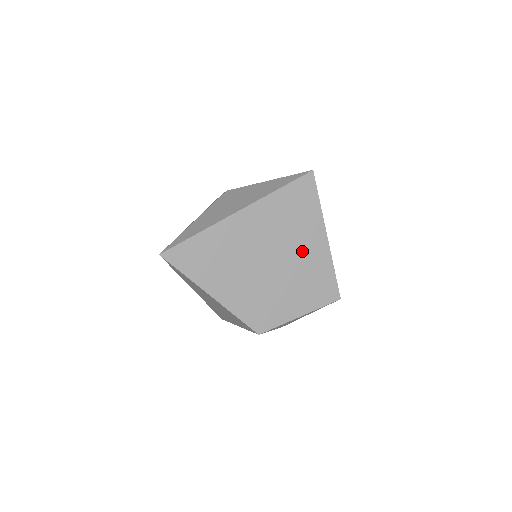
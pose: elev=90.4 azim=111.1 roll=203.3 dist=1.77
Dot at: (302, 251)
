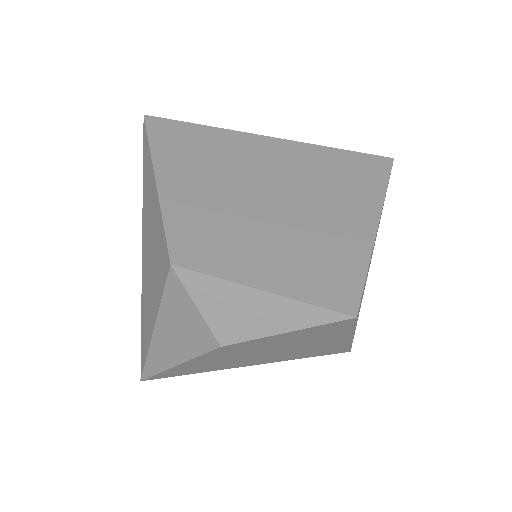
Dot at: (327, 216)
